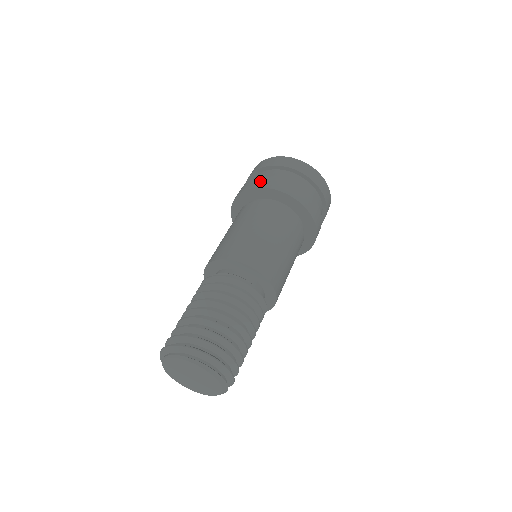
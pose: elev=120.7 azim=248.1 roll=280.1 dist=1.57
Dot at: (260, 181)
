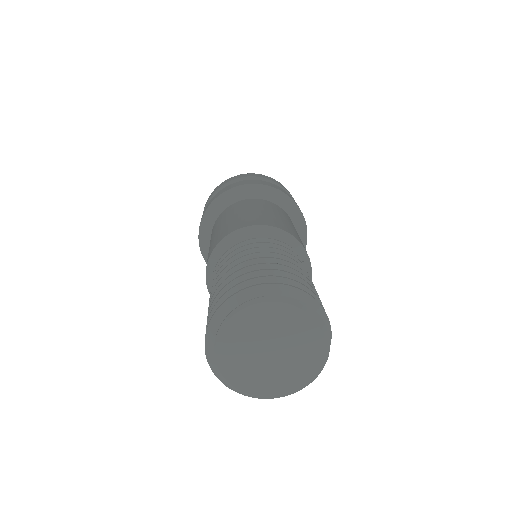
Dot at: (227, 187)
